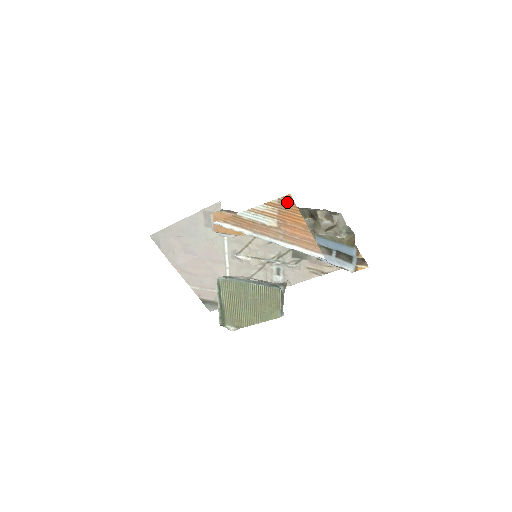
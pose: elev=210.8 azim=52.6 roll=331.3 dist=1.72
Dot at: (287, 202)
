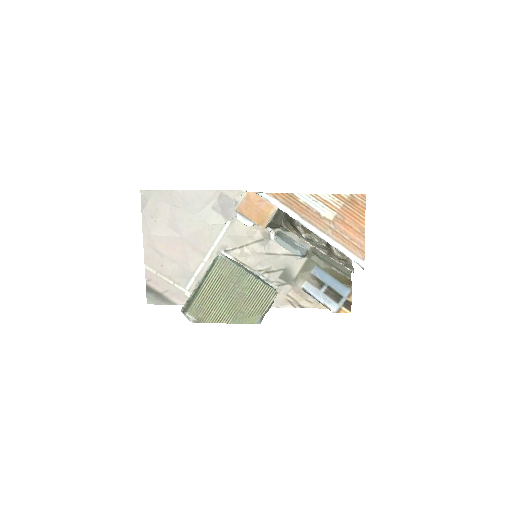
Dot at: (358, 200)
